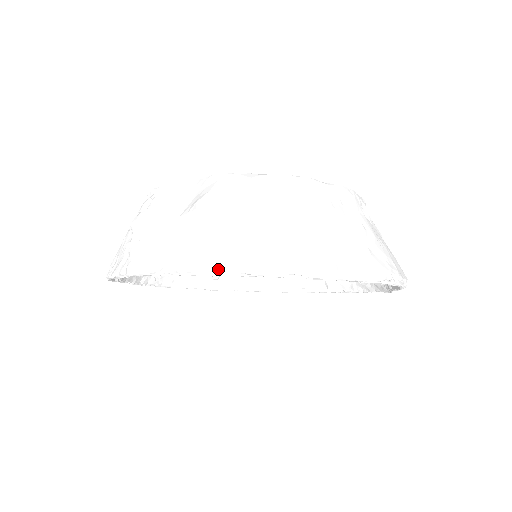
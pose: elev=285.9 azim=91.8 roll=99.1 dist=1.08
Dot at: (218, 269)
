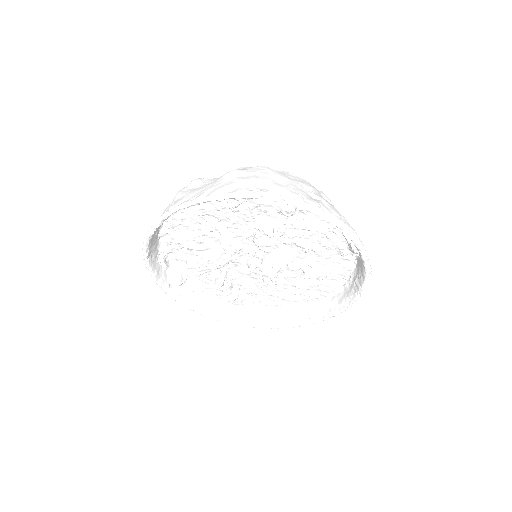
Dot at: (238, 192)
